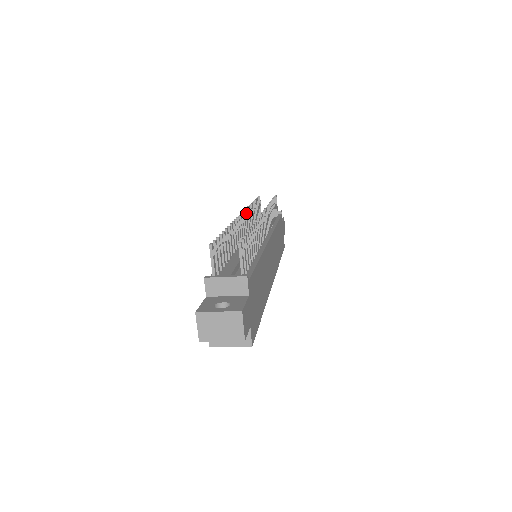
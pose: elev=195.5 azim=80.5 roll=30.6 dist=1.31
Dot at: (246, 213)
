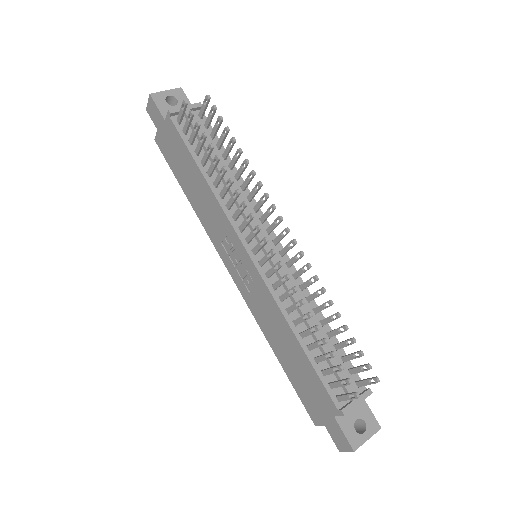
Dot at: (250, 215)
